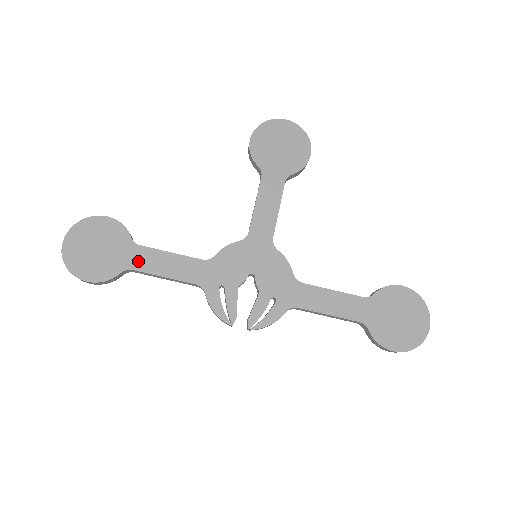
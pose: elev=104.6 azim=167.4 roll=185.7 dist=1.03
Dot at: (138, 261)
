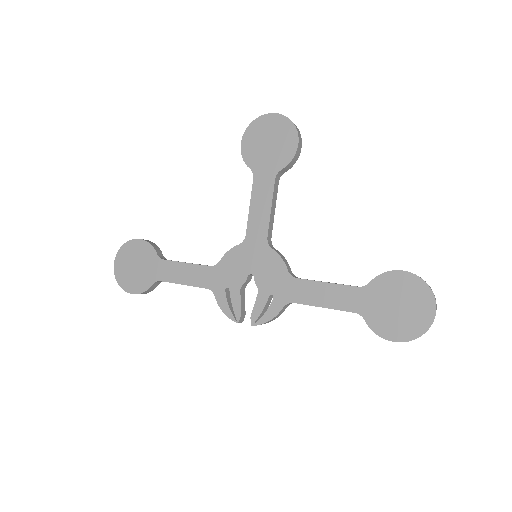
Dot at: (163, 273)
